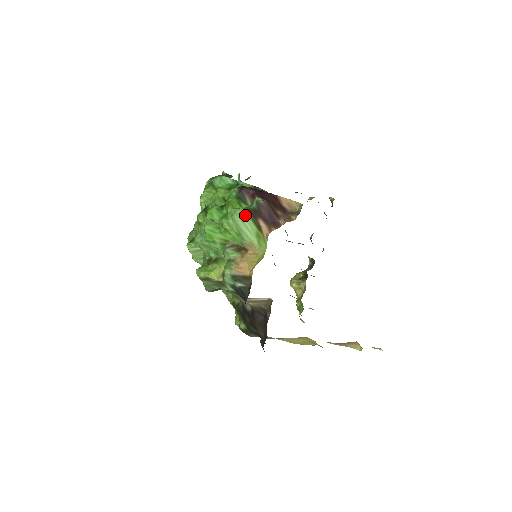
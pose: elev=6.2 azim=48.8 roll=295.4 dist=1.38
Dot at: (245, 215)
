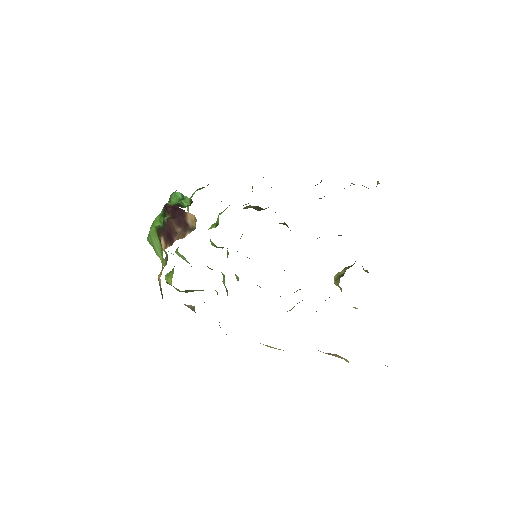
Dot at: (155, 233)
